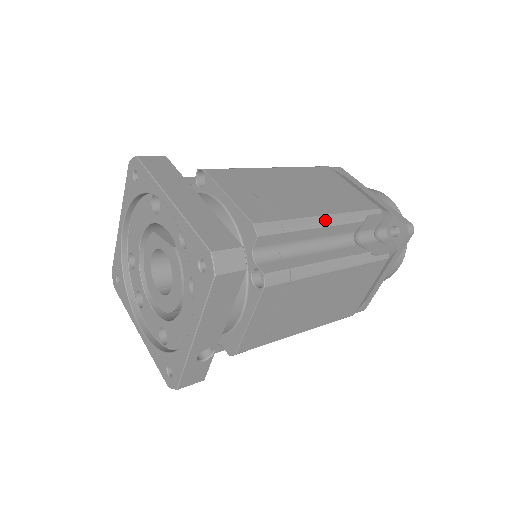
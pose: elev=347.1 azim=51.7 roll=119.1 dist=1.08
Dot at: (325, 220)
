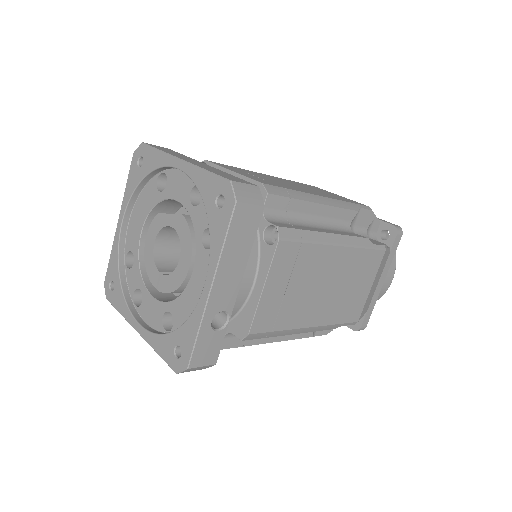
Dot at: (324, 200)
